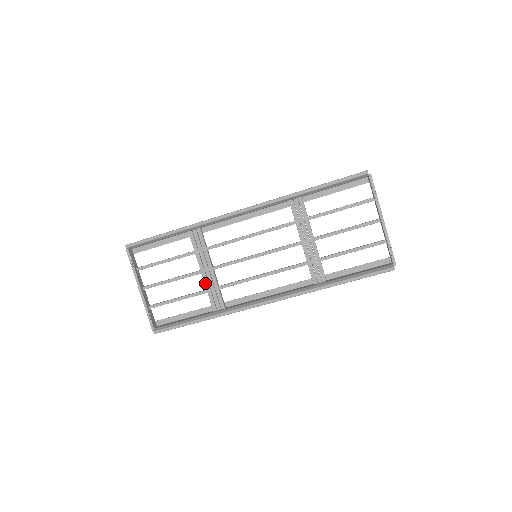
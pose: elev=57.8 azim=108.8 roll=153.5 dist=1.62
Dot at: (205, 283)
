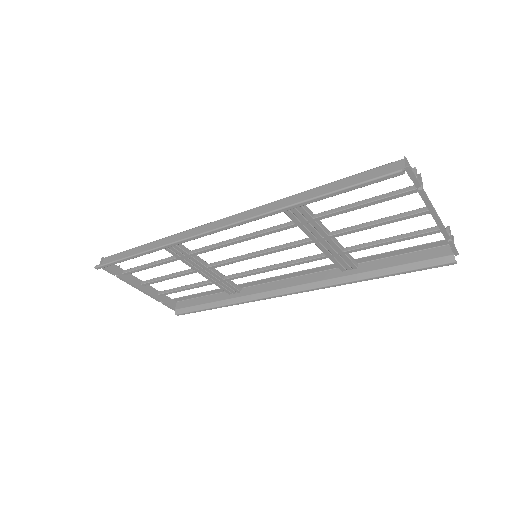
Dot at: (207, 278)
